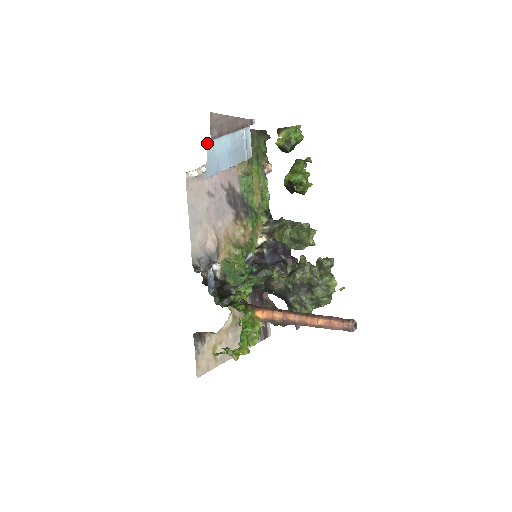
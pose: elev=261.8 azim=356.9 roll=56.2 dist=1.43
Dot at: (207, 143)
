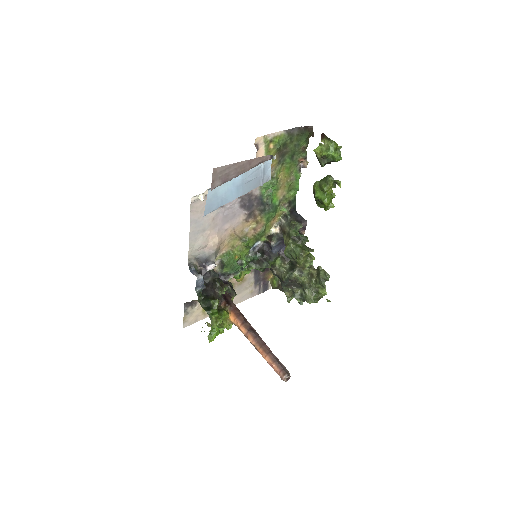
Dot at: (208, 191)
